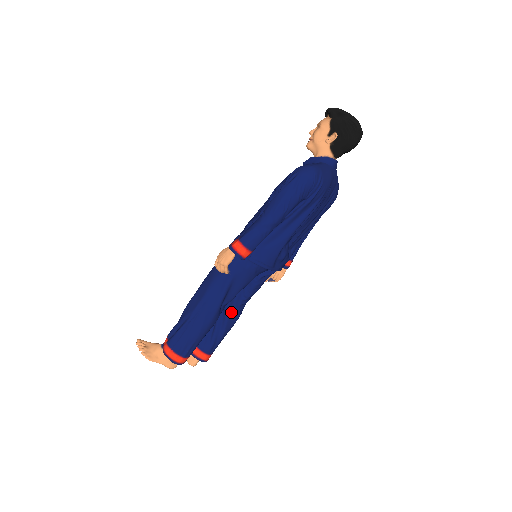
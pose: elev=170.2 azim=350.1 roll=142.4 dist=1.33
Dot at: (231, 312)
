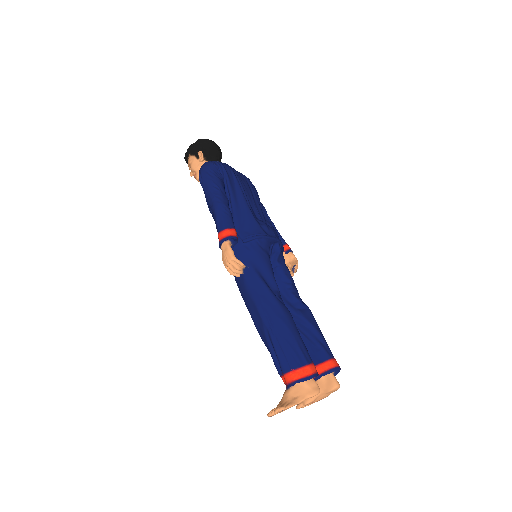
Dot at: (297, 310)
